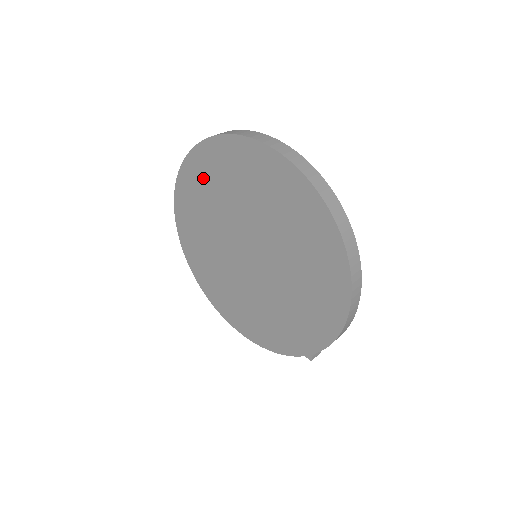
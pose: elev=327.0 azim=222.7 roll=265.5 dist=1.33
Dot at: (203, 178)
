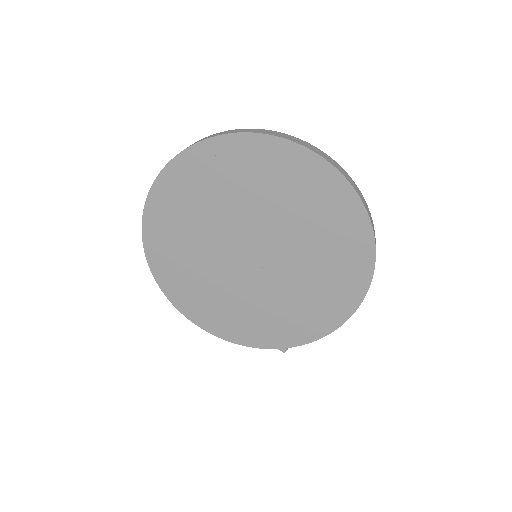
Dot at: (221, 169)
